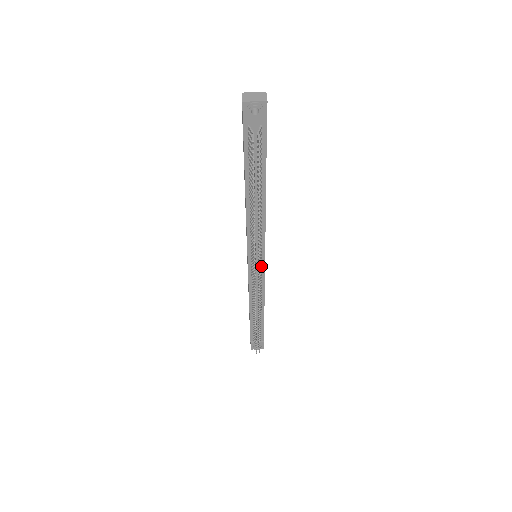
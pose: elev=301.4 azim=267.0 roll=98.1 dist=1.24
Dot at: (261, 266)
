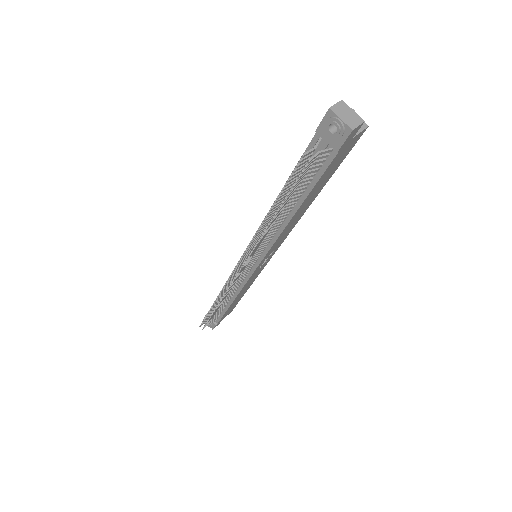
Dot at: (251, 268)
